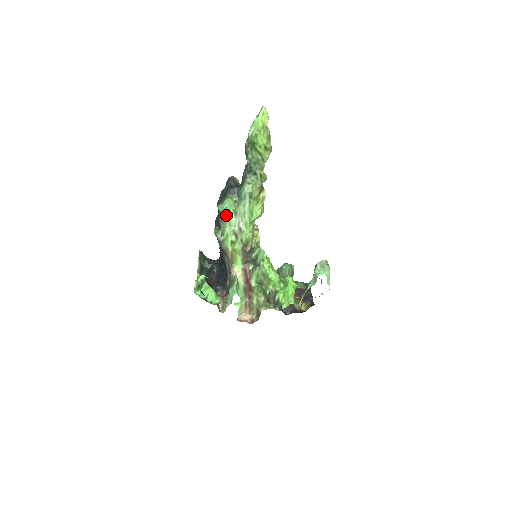
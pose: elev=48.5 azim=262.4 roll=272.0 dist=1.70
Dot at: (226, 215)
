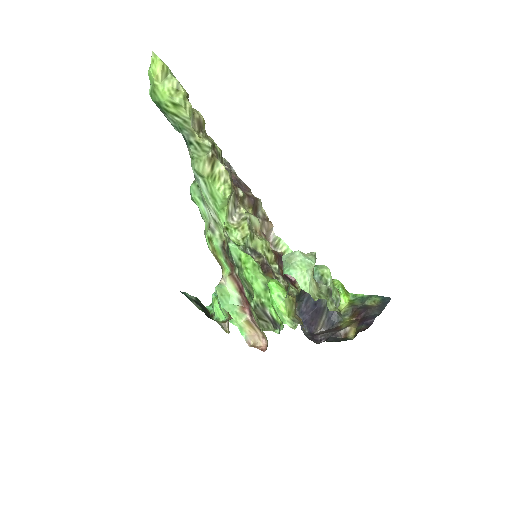
Dot at: (197, 205)
